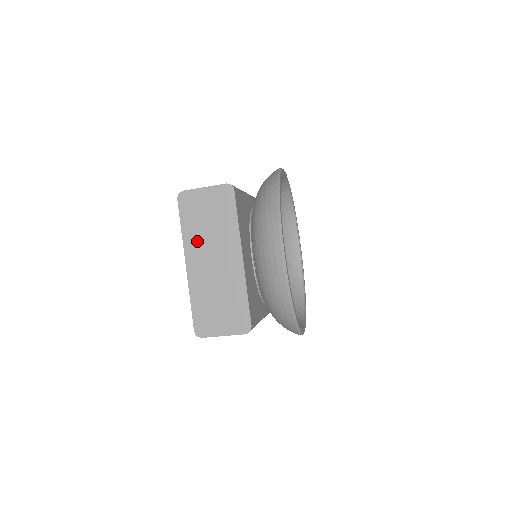
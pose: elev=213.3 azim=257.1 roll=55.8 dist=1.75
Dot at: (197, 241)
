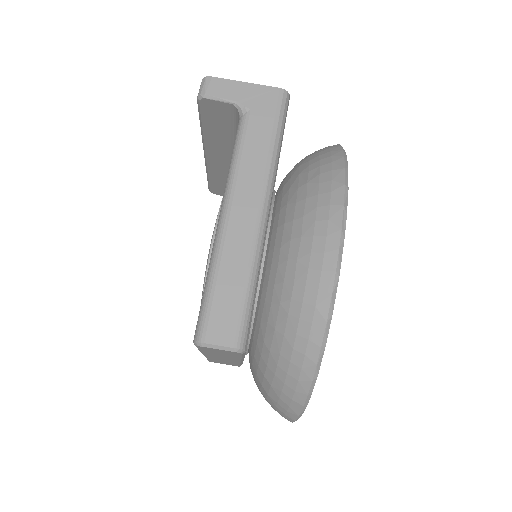
Dot at: occluded
